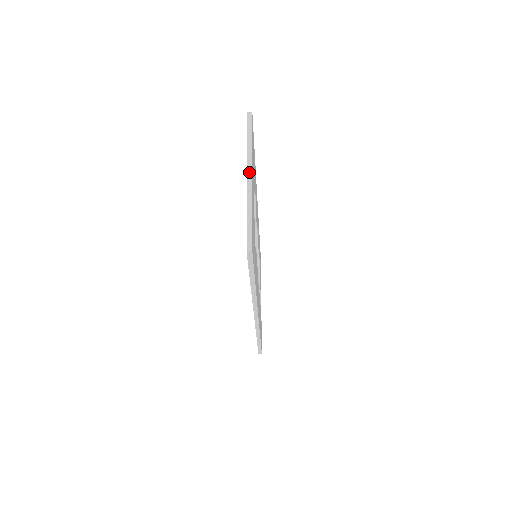
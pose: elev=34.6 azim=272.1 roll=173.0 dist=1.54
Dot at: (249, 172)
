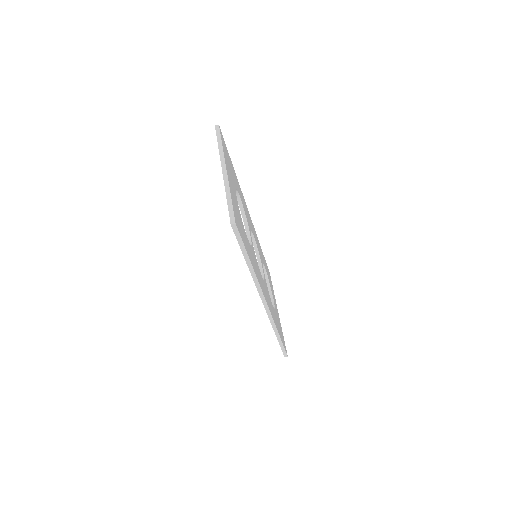
Dot at: (223, 167)
